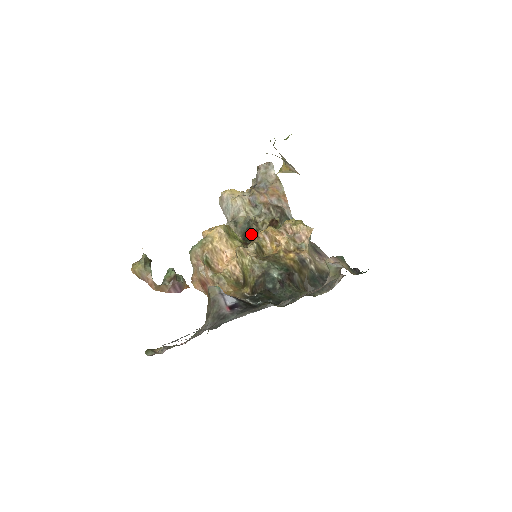
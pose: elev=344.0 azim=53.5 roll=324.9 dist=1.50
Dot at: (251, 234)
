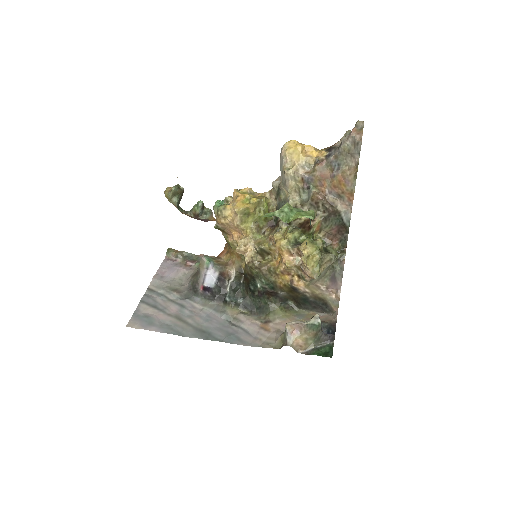
Dot at: (279, 220)
